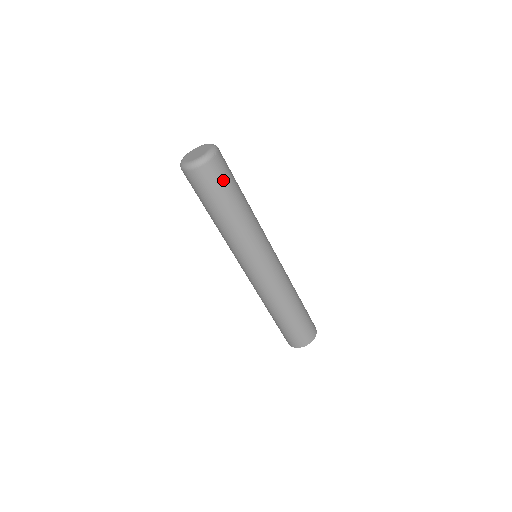
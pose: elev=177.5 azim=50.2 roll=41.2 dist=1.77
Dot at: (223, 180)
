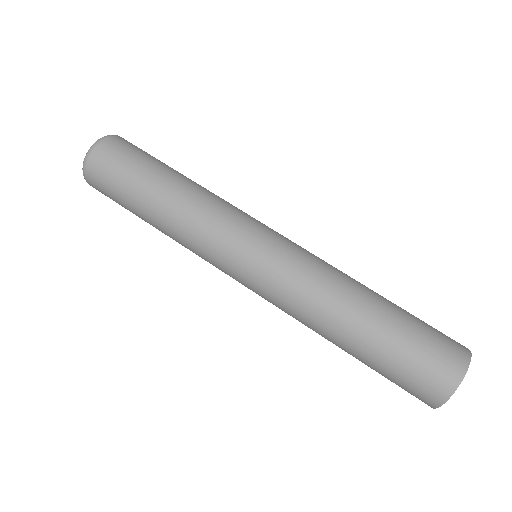
Dot at: (134, 155)
